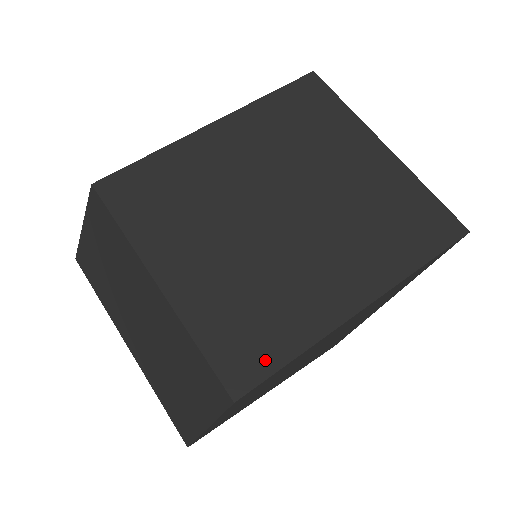
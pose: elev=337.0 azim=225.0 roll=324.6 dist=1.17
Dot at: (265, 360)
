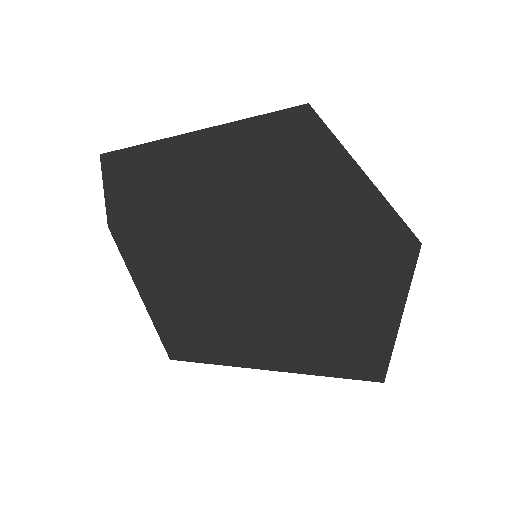
Dot at: (197, 358)
